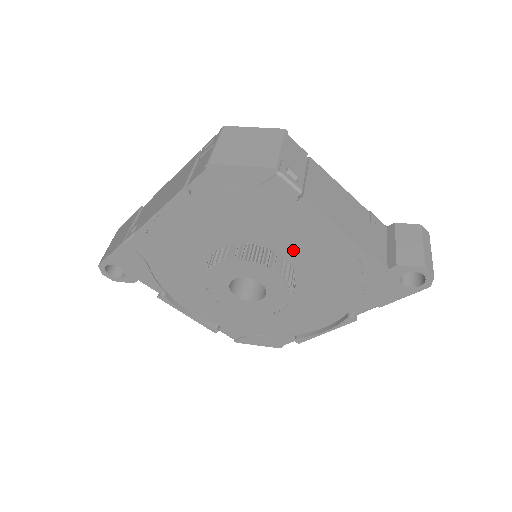
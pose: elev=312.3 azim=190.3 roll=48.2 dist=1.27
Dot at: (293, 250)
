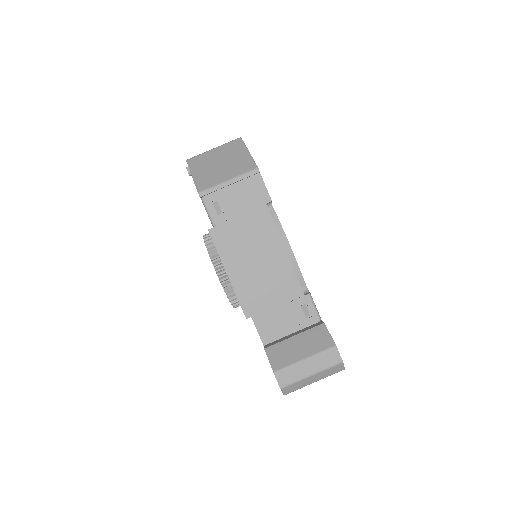
Dot at: occluded
